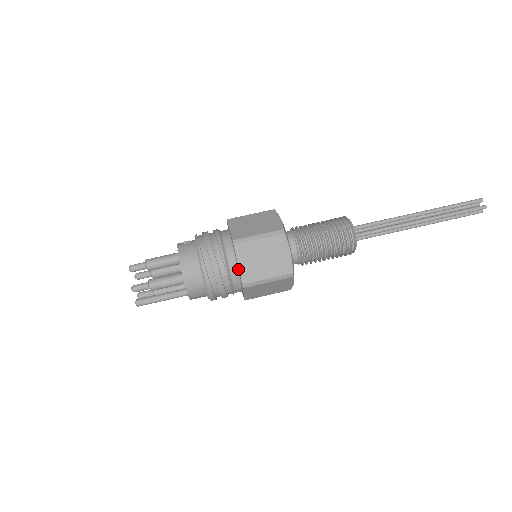
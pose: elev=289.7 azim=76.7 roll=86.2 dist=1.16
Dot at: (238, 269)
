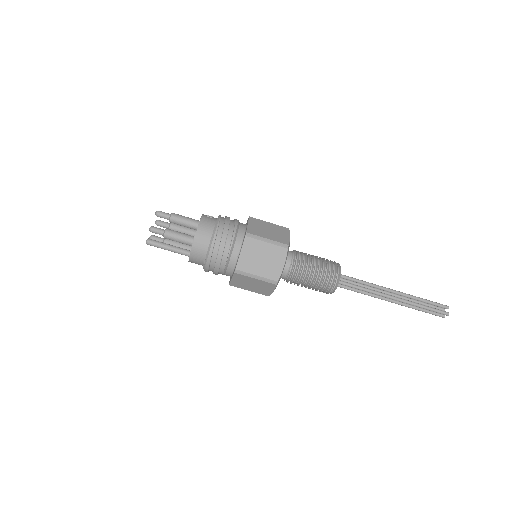
Dot at: (238, 256)
